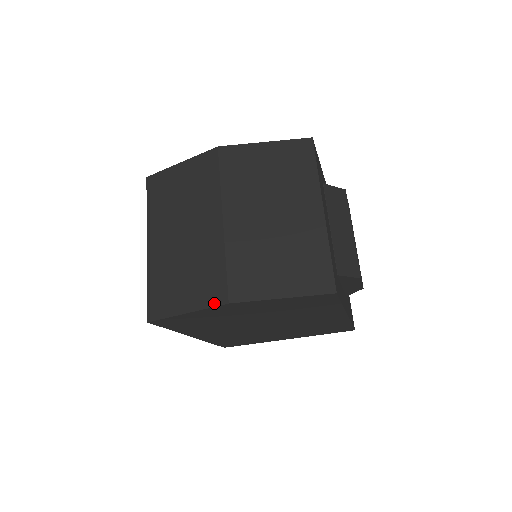
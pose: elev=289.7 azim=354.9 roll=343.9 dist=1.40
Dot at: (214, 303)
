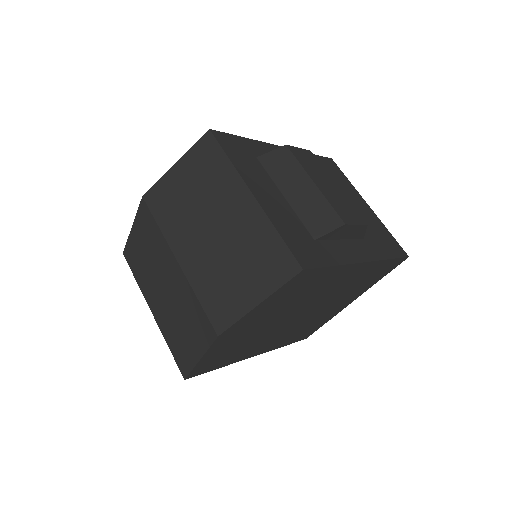
Dot at: (210, 341)
